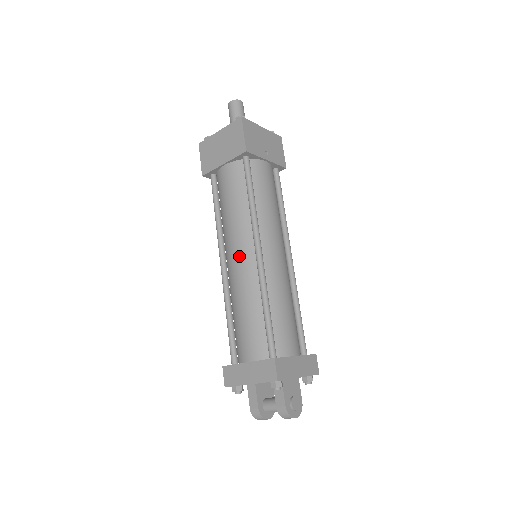
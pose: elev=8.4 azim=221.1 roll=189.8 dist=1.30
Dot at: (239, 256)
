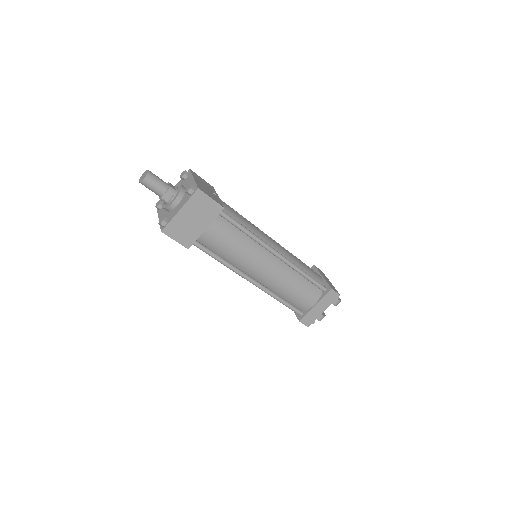
Dot at: (267, 267)
